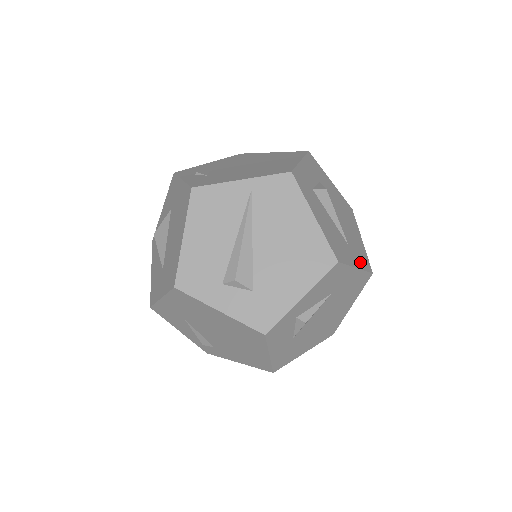
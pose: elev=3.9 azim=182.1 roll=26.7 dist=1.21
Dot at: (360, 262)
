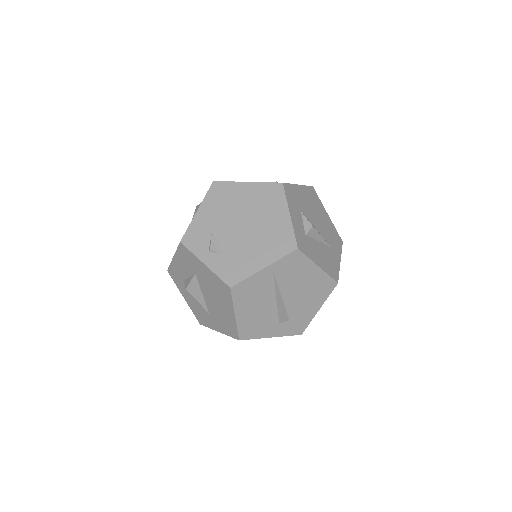
Dot at: (338, 249)
